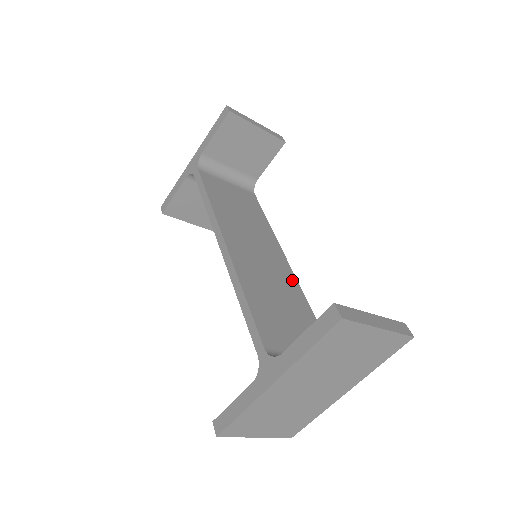
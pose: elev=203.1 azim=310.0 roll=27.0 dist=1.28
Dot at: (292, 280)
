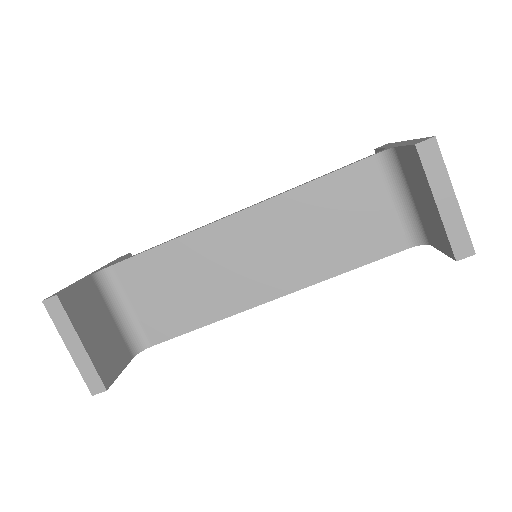
Dot at: occluded
